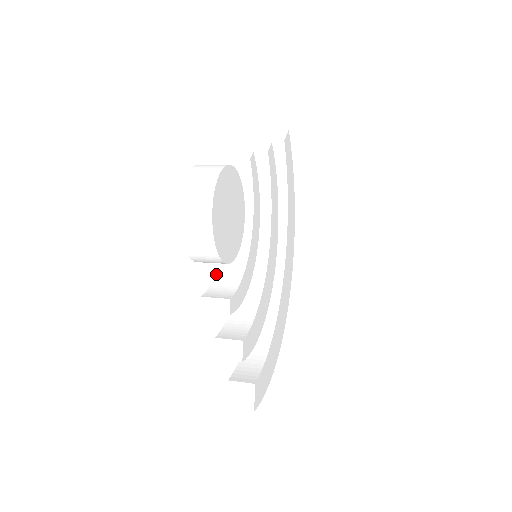
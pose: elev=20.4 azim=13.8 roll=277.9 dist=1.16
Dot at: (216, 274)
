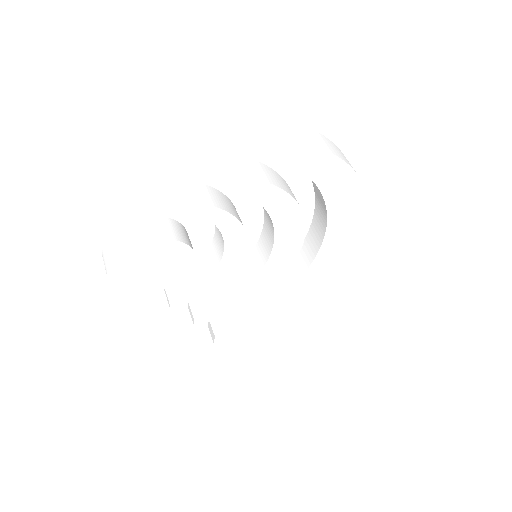
Dot at: occluded
